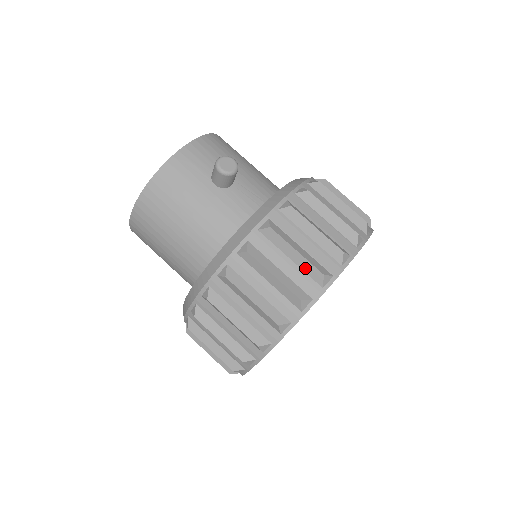
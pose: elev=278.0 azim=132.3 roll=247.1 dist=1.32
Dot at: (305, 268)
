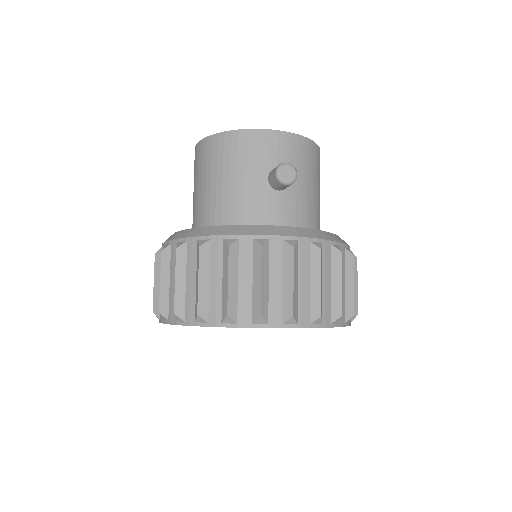
Dot at: (255, 298)
